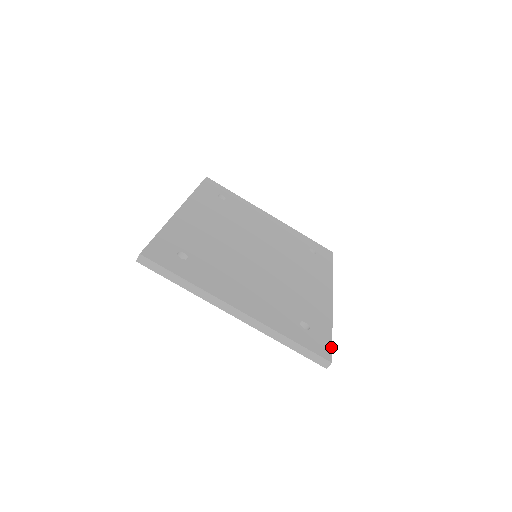
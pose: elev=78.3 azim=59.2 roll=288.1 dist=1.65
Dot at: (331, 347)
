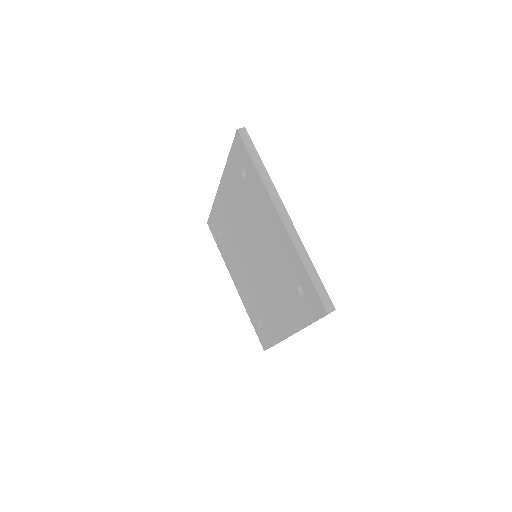
Dot at: occluded
